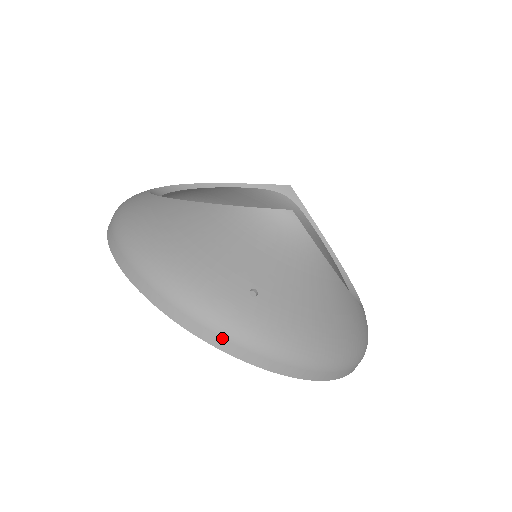
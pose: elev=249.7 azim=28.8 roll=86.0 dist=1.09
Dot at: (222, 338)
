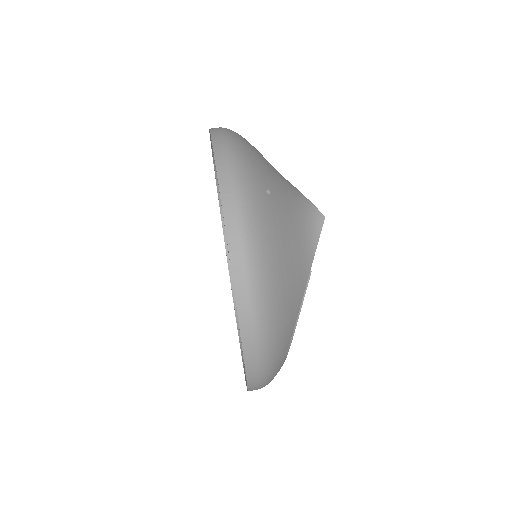
Dot at: (228, 175)
